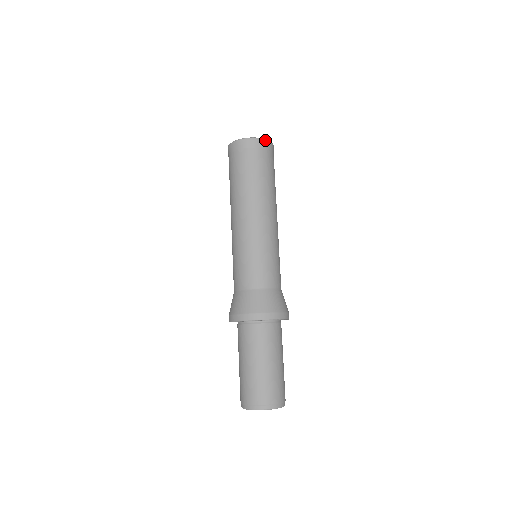
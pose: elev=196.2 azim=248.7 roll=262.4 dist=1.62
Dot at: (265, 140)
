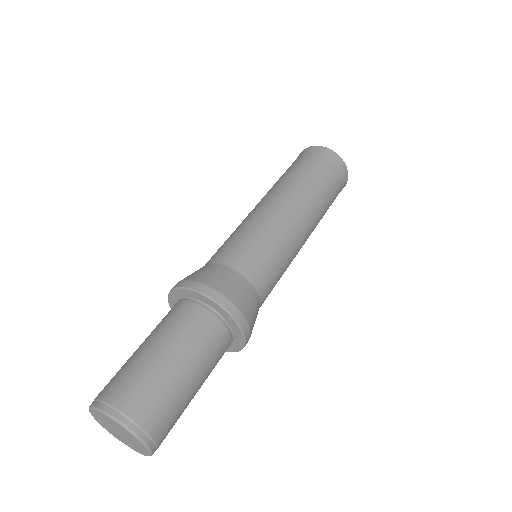
Dot at: (336, 153)
